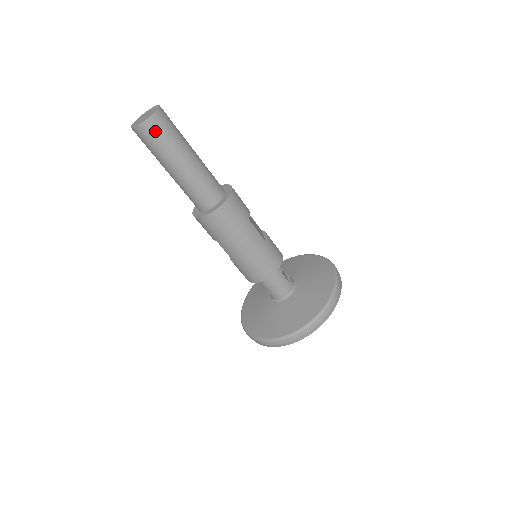
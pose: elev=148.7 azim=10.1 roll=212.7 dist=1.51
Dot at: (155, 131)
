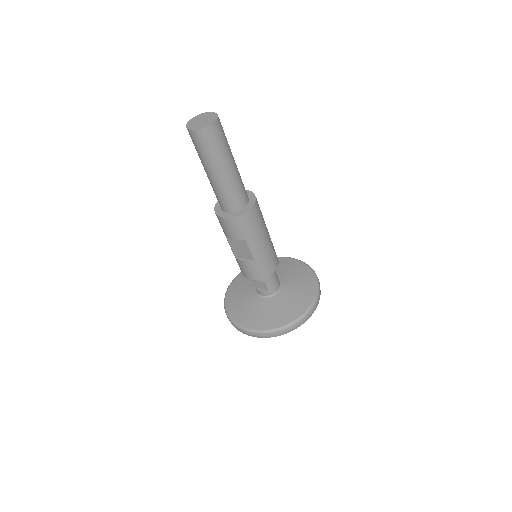
Dot at: (220, 131)
